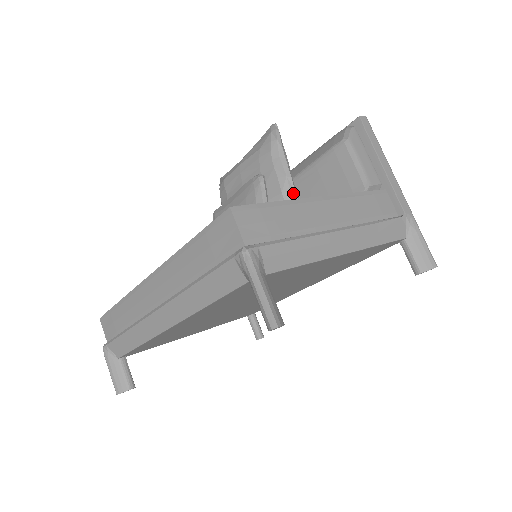
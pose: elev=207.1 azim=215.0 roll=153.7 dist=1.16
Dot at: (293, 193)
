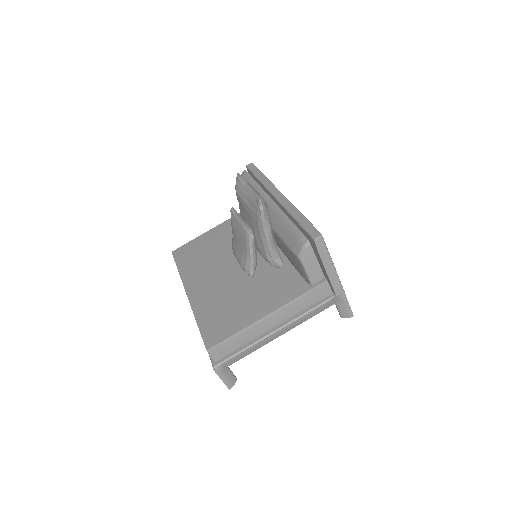
Dot at: (272, 253)
